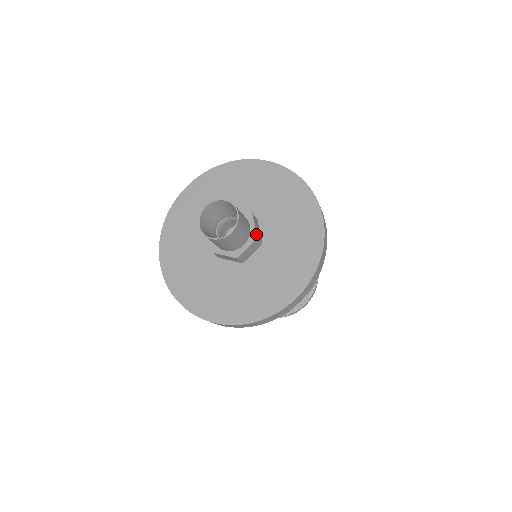
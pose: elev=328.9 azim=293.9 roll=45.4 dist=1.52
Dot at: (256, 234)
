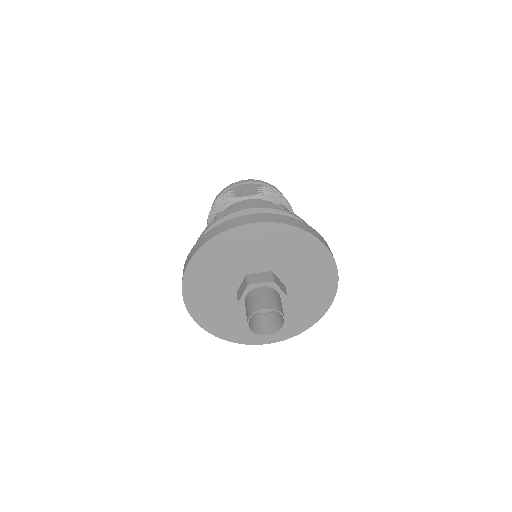
Dot at: (286, 295)
